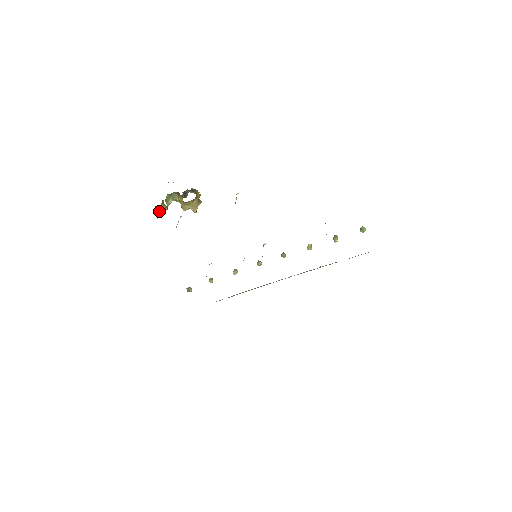
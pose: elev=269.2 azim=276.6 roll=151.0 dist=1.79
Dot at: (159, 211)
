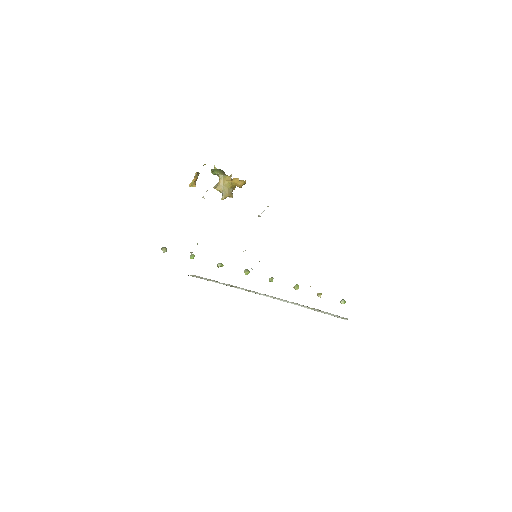
Dot at: (198, 174)
